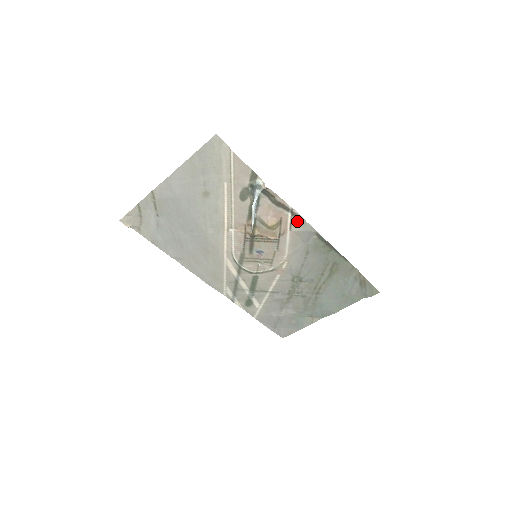
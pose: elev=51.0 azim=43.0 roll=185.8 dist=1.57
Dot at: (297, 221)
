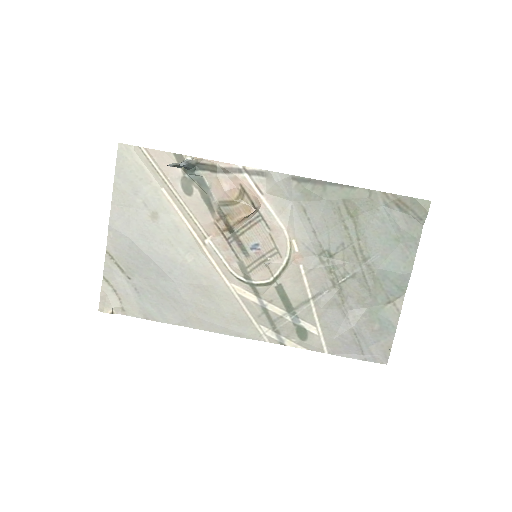
Dot at: (260, 178)
